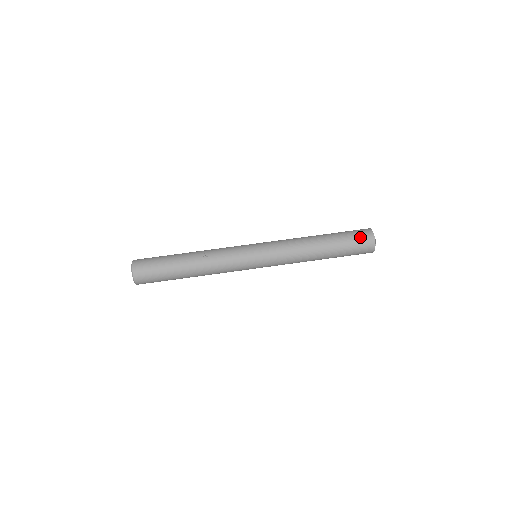
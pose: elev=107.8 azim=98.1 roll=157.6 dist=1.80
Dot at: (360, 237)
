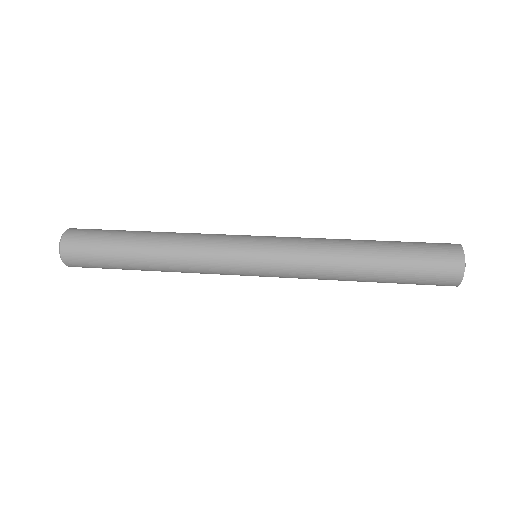
Dot at: occluded
